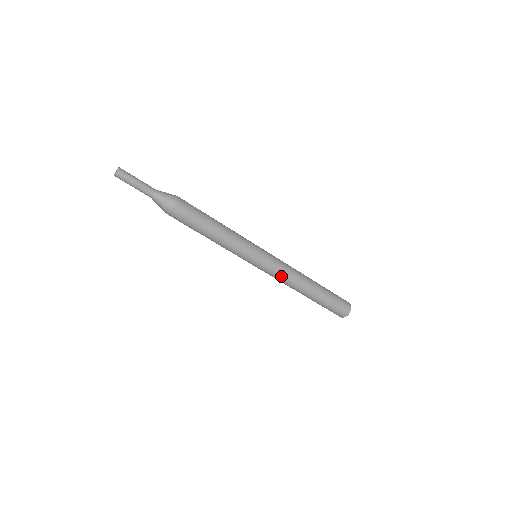
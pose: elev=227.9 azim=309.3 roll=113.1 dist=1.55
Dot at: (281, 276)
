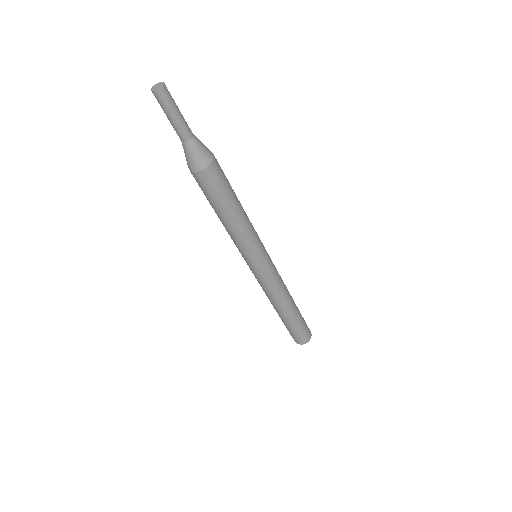
Dot at: (276, 285)
